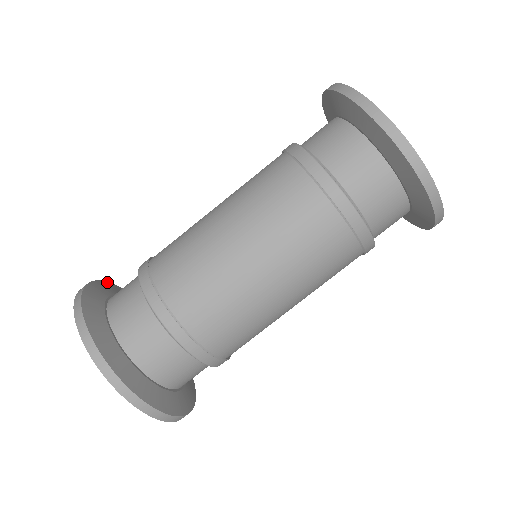
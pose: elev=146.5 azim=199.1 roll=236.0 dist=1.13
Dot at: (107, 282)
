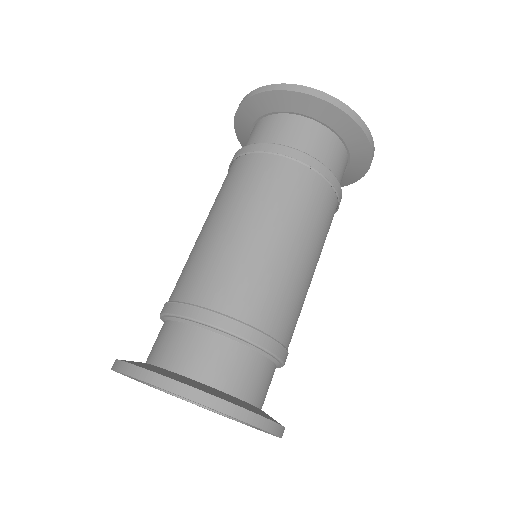
Dot at: occluded
